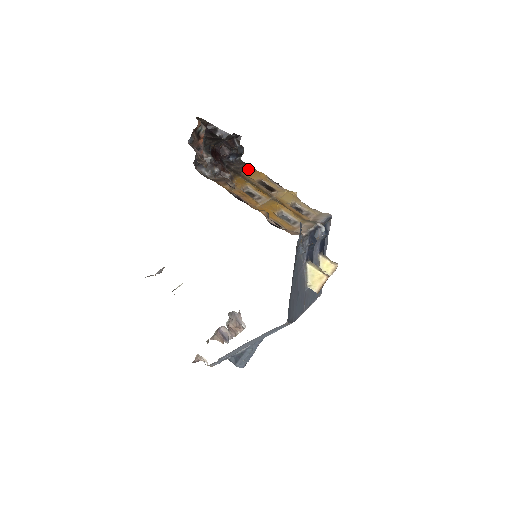
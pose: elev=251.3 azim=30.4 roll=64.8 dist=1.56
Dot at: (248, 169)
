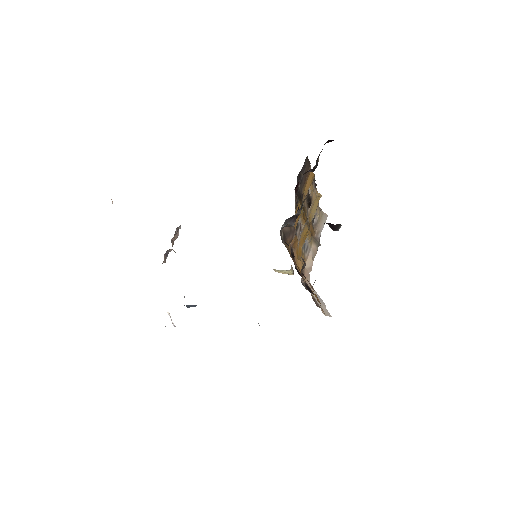
Dot at: (308, 176)
